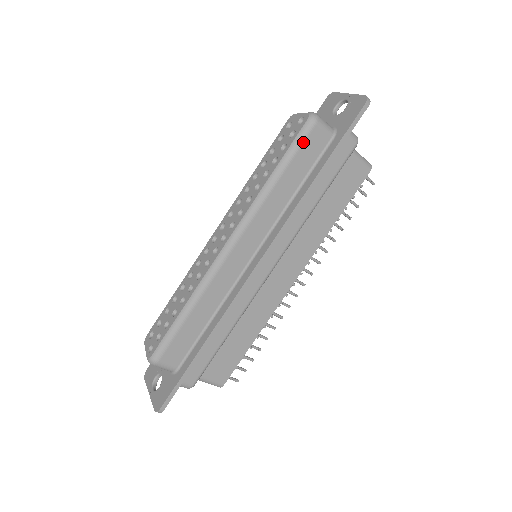
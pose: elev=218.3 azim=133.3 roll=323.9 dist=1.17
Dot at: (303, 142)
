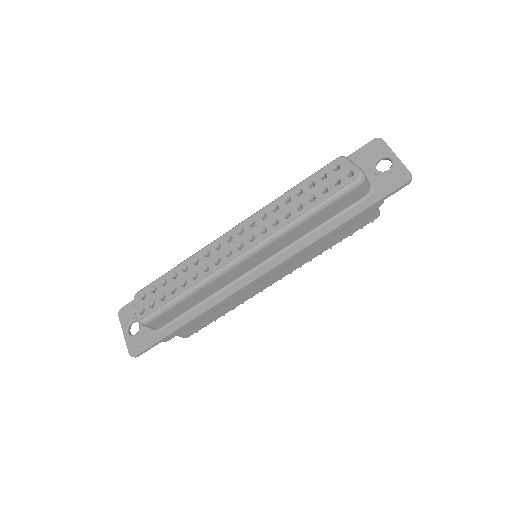
Dot at: (343, 196)
